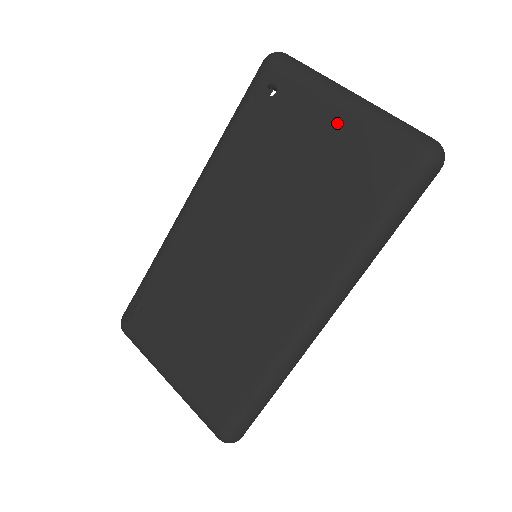
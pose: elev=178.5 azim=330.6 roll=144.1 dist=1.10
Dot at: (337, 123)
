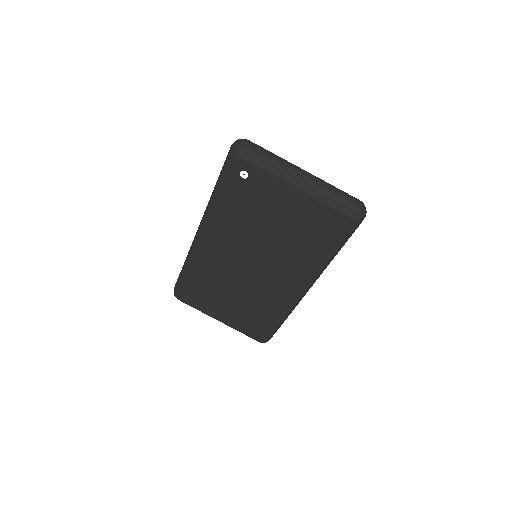
Dot at: (296, 199)
